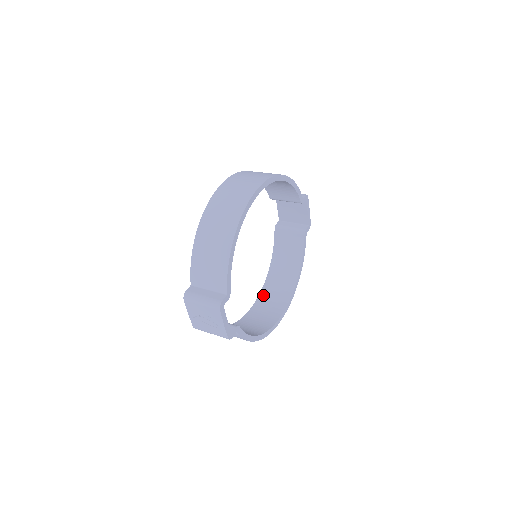
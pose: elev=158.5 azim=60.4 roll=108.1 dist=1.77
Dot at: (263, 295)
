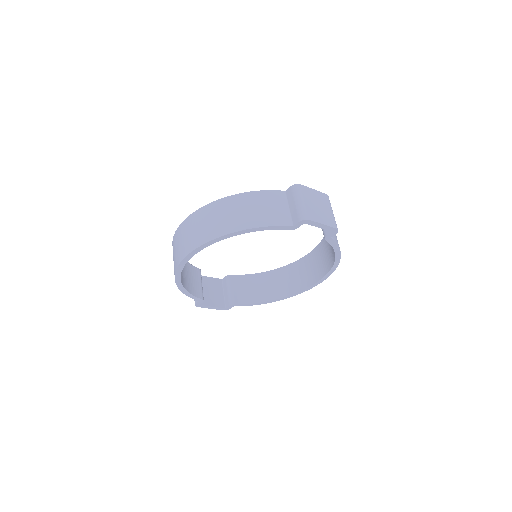
Dot at: (318, 250)
